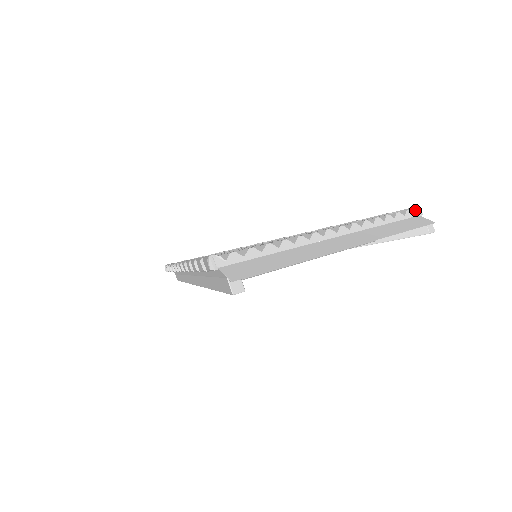
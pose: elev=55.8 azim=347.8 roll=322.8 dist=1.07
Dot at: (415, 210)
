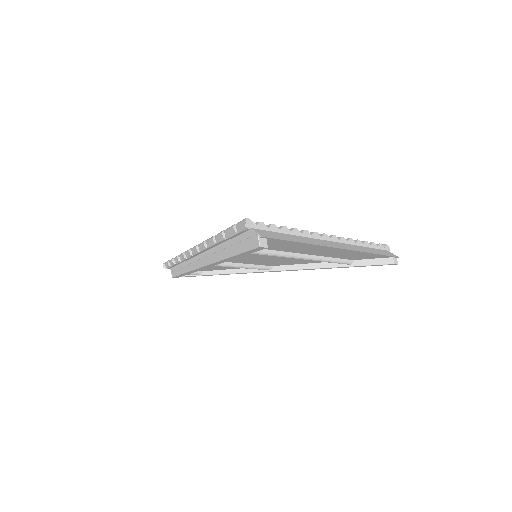
Dot at: (385, 246)
